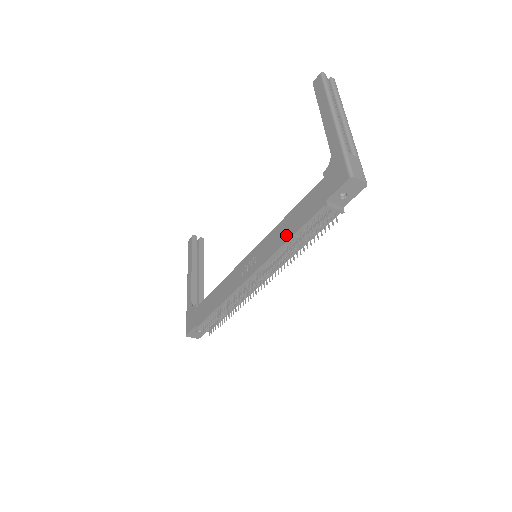
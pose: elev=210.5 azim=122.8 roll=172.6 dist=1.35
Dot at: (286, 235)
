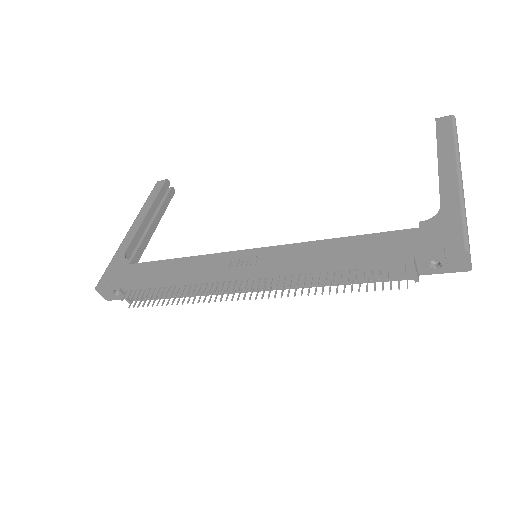
Dot at: (327, 260)
